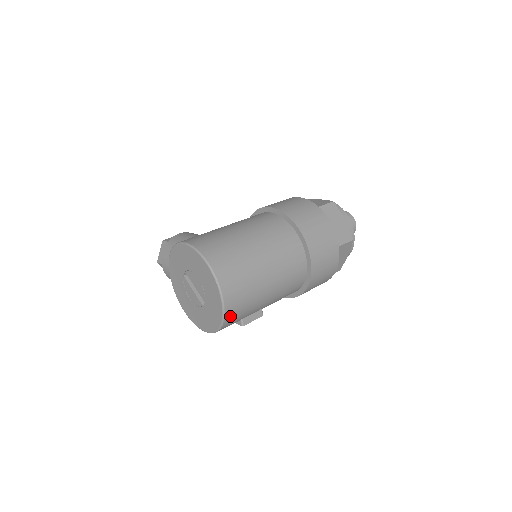
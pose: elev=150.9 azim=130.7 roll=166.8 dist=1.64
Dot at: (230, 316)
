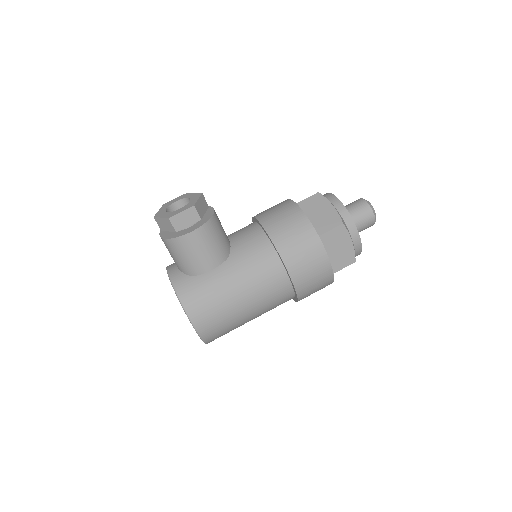
Dot at: occluded
